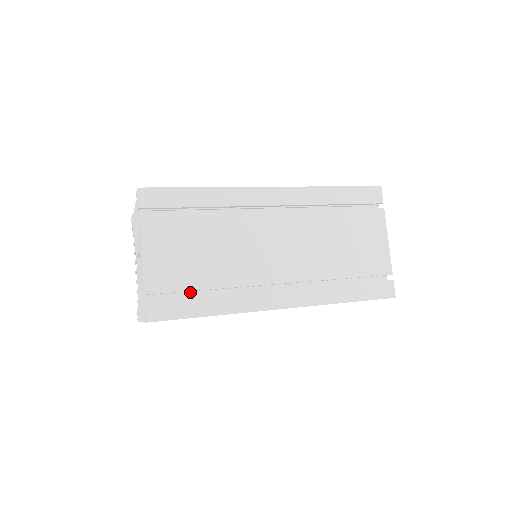
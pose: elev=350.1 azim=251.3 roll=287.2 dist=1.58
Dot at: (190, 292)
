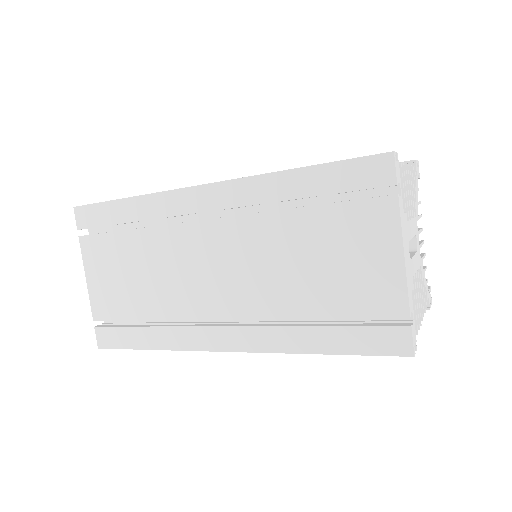
Dot at: occluded
